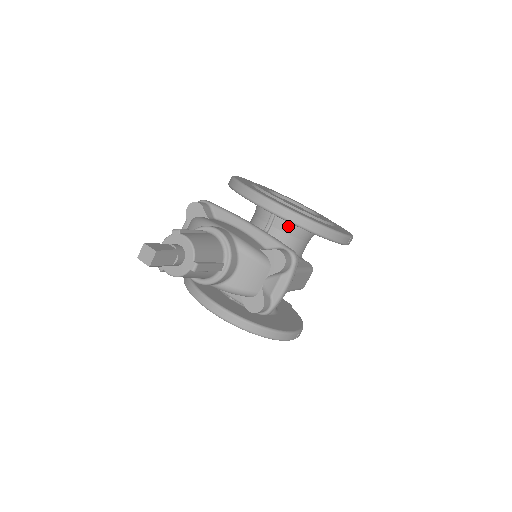
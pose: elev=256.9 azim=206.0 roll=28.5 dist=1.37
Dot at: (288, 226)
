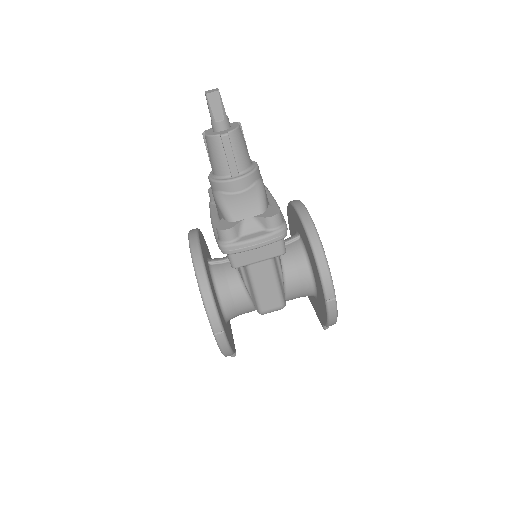
Dot at: (299, 251)
